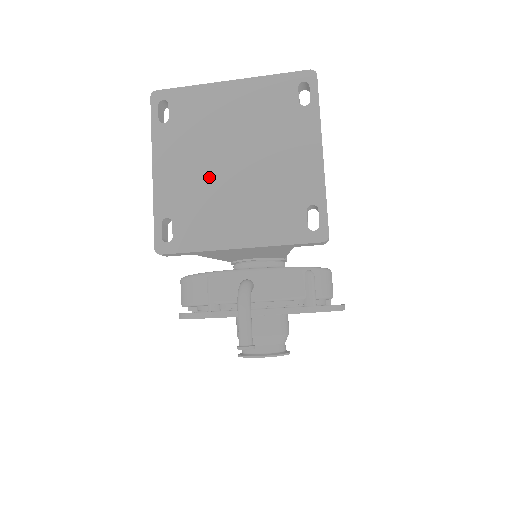
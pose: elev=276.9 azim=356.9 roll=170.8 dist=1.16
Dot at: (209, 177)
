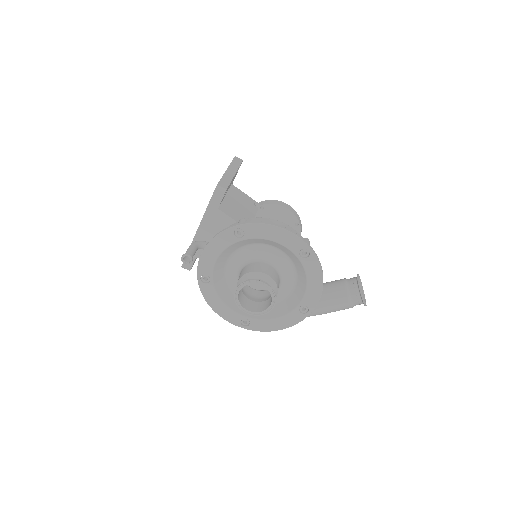
Dot at: occluded
